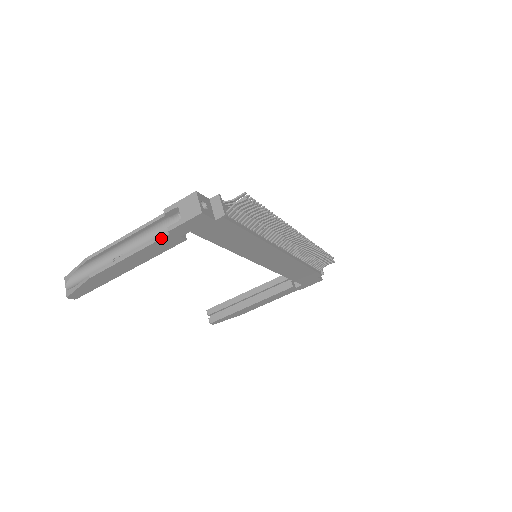
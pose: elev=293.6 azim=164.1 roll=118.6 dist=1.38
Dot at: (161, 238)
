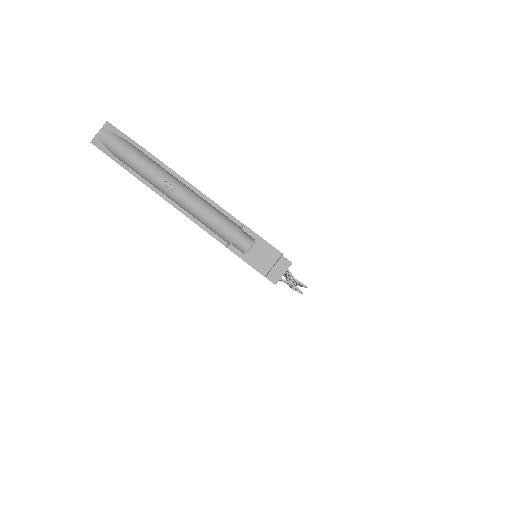
Dot at: (216, 239)
